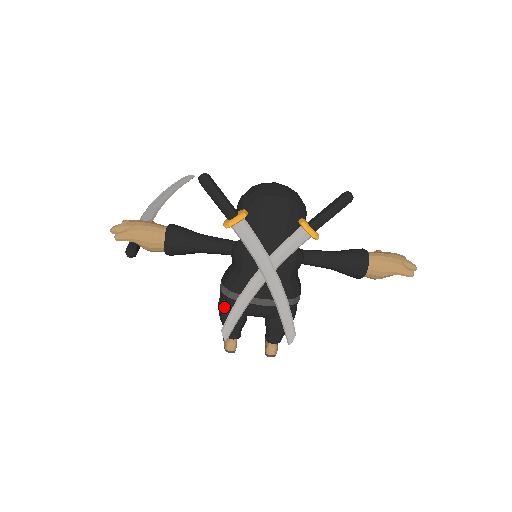
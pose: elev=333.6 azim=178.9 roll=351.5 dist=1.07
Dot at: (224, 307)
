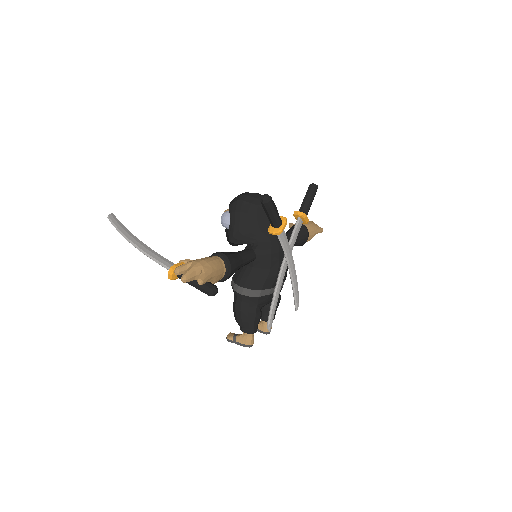
Dot at: (251, 308)
